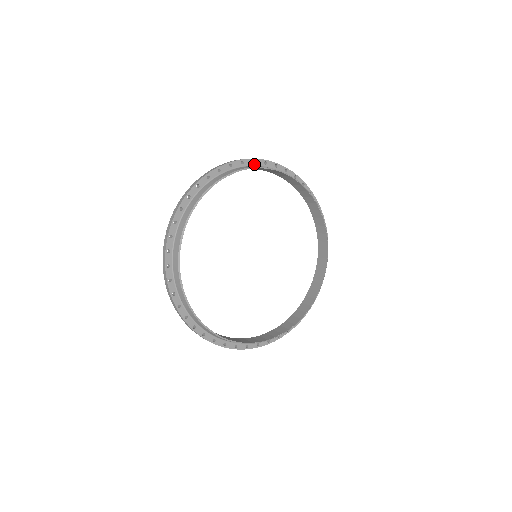
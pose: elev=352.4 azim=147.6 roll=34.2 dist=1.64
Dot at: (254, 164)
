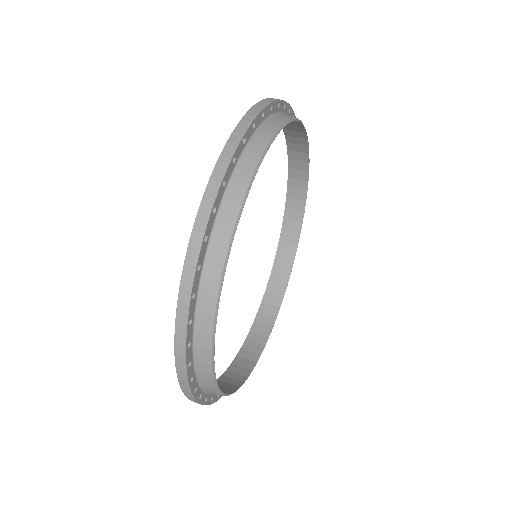
Dot at: (271, 112)
